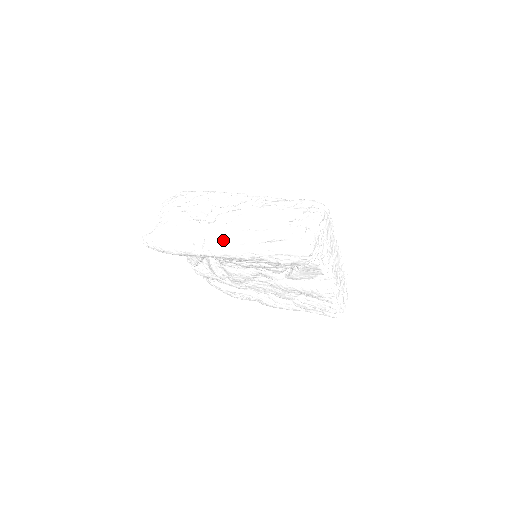
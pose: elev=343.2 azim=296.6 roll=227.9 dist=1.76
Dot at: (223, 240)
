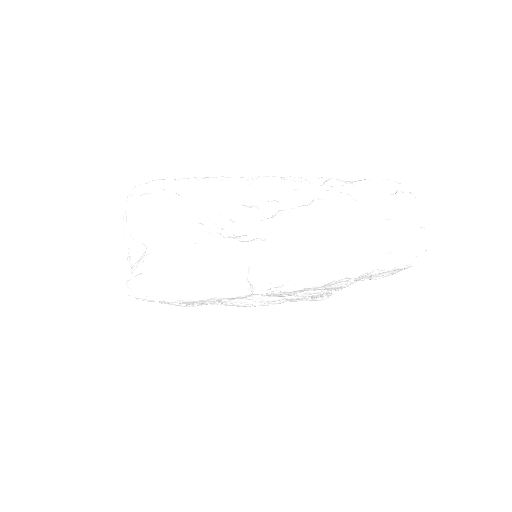
Dot at: (300, 266)
